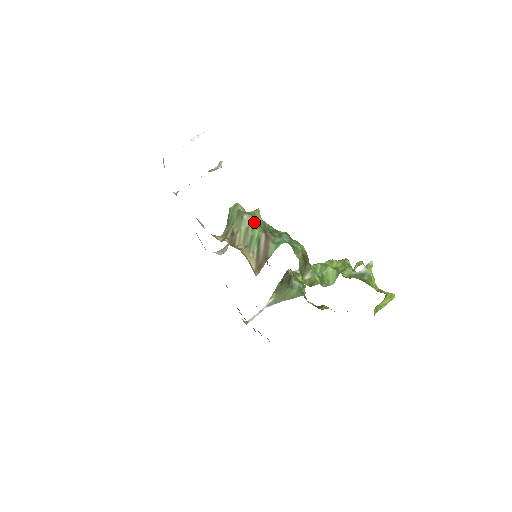
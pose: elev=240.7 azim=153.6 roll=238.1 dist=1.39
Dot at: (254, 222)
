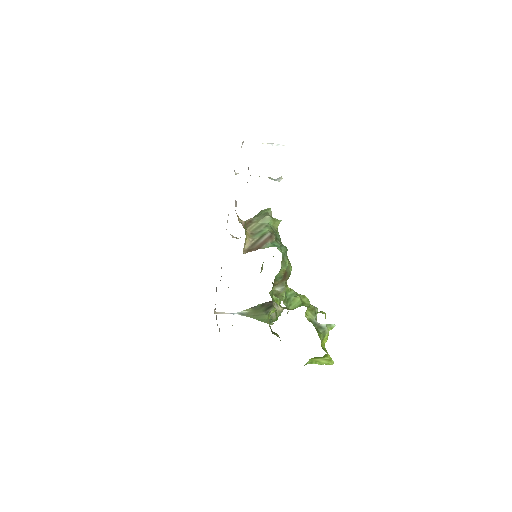
Dot at: (271, 224)
